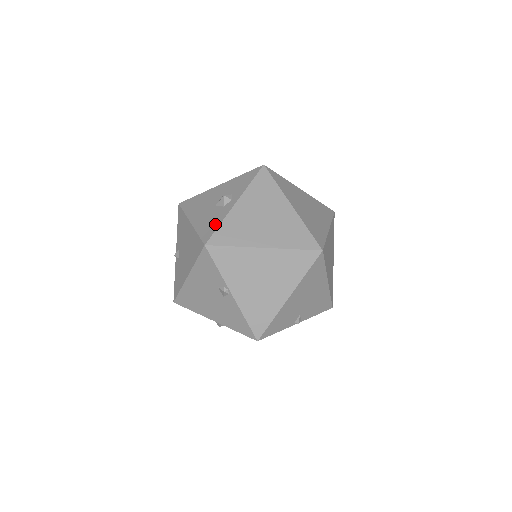
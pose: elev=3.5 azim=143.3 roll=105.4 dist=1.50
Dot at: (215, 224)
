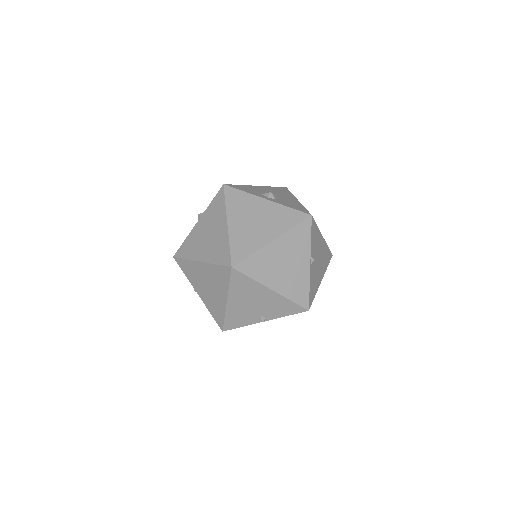
Dot at: occluded
